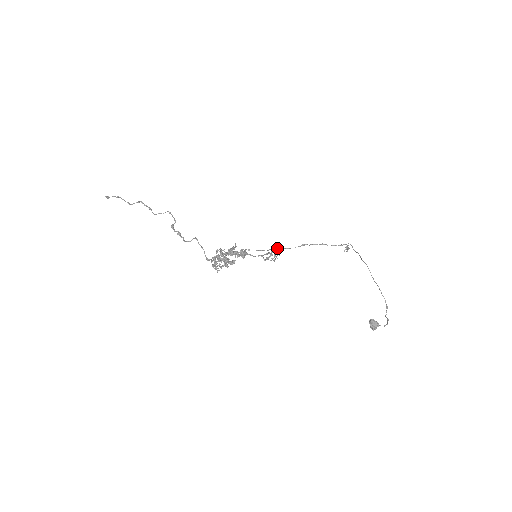
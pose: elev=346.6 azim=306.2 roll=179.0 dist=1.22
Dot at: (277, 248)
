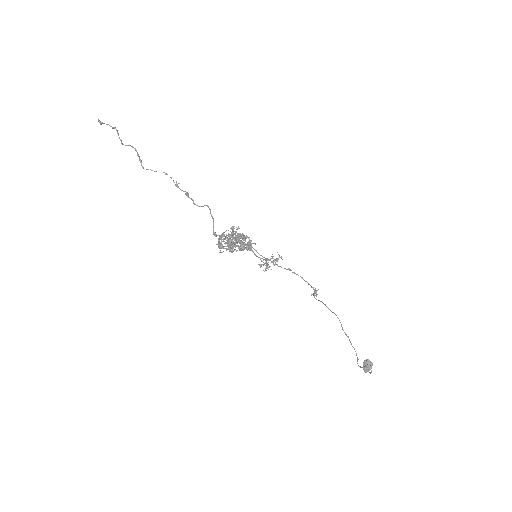
Dot at: occluded
